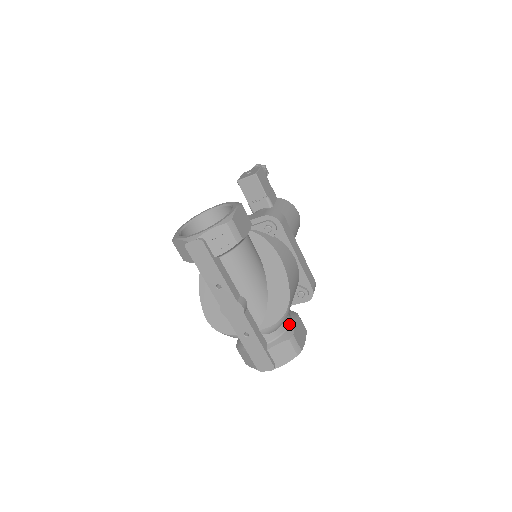
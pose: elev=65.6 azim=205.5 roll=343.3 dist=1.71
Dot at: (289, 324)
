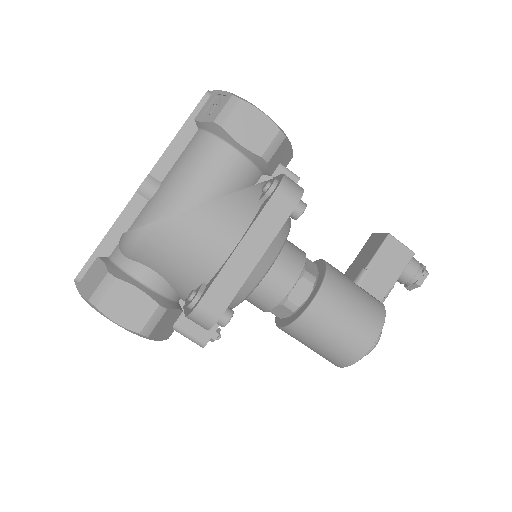
Dot at: (139, 280)
